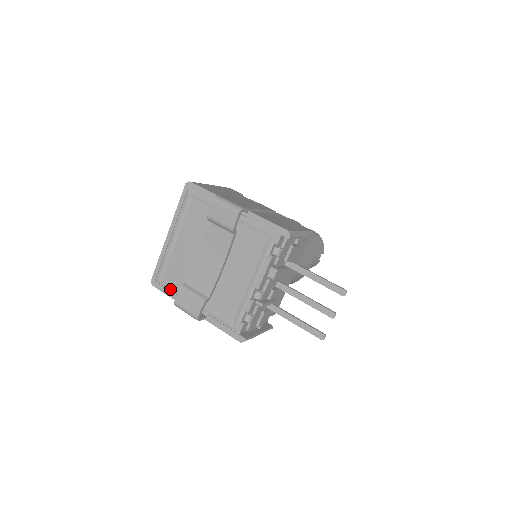
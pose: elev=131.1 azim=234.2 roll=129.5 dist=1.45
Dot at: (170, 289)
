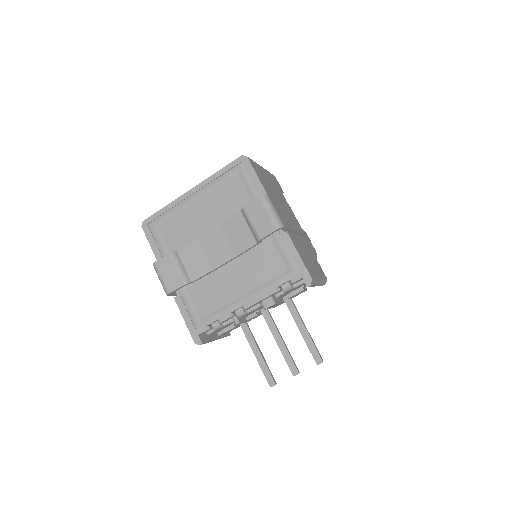
Dot at: (158, 243)
